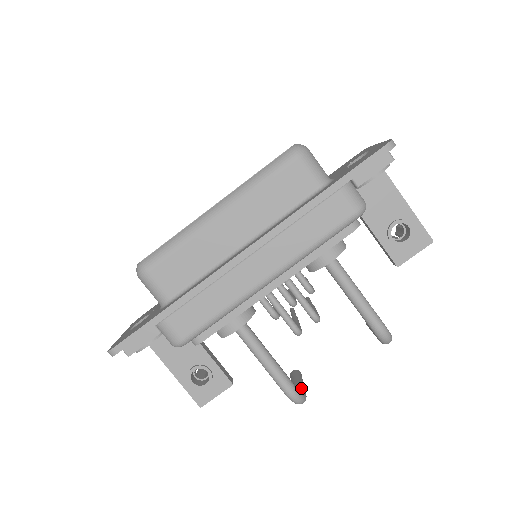
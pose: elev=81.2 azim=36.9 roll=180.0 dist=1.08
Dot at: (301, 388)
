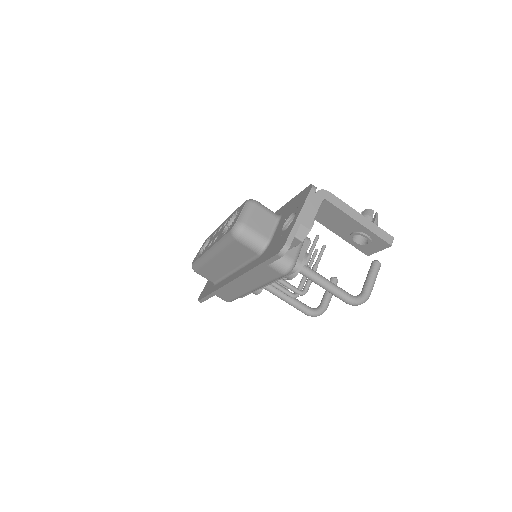
Dot at: (324, 303)
